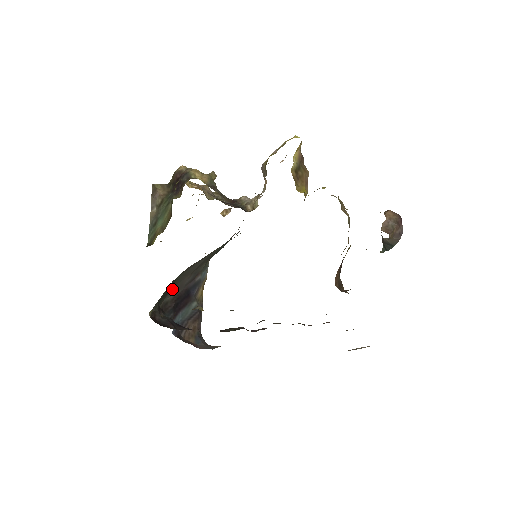
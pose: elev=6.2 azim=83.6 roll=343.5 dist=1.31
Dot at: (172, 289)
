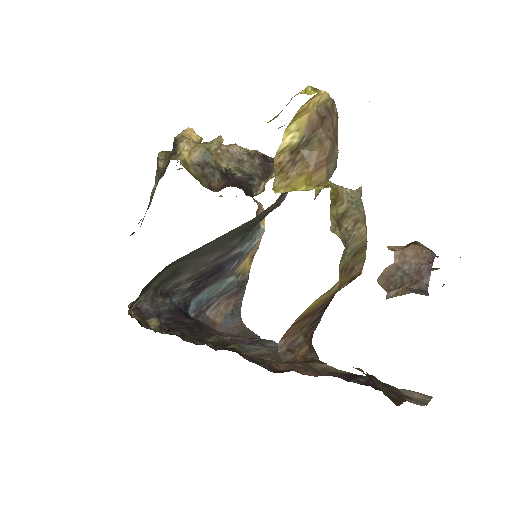
Dot at: (183, 270)
